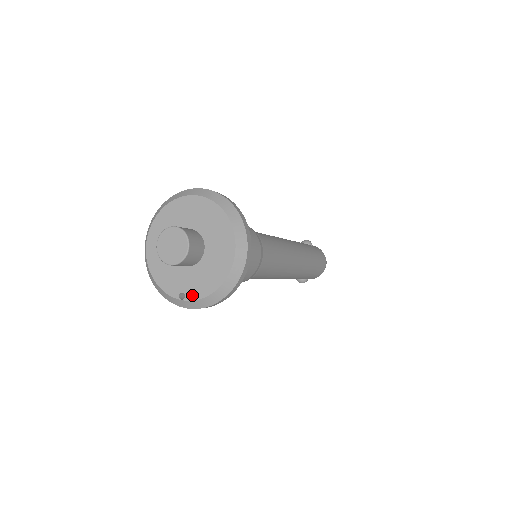
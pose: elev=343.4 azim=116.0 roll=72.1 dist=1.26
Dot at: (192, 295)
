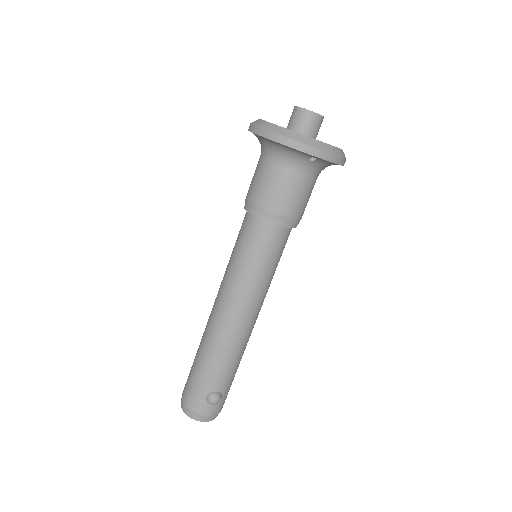
Dot at: occluded
